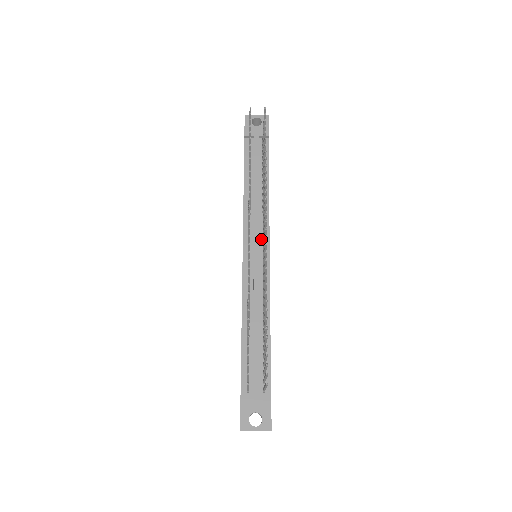
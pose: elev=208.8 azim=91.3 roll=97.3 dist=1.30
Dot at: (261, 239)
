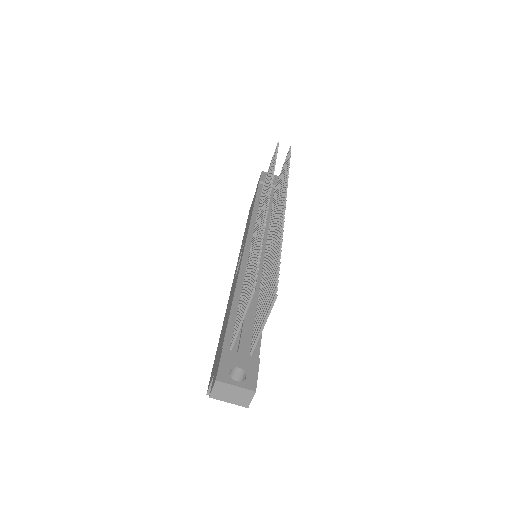
Dot at: (265, 242)
